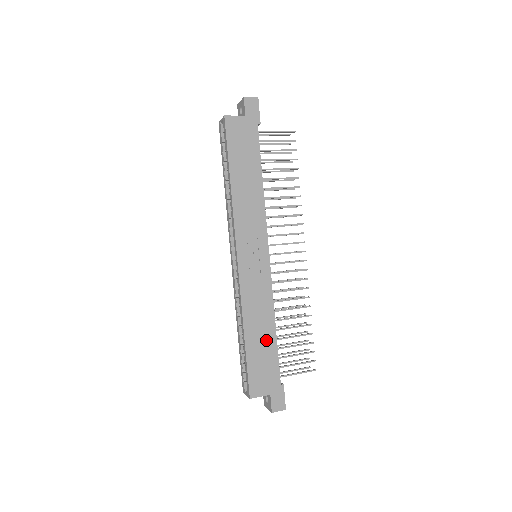
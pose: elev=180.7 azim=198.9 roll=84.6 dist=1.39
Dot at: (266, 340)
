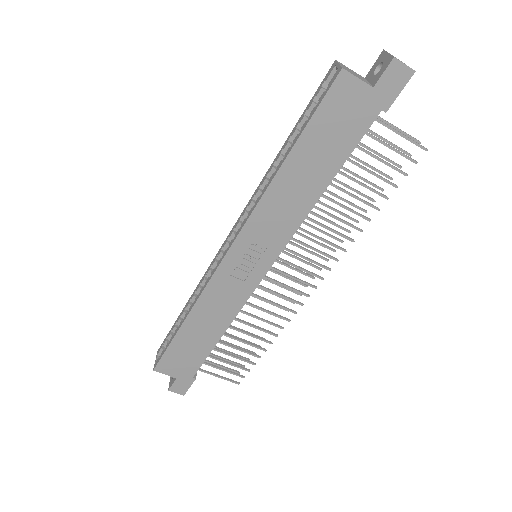
Dot at: (204, 338)
